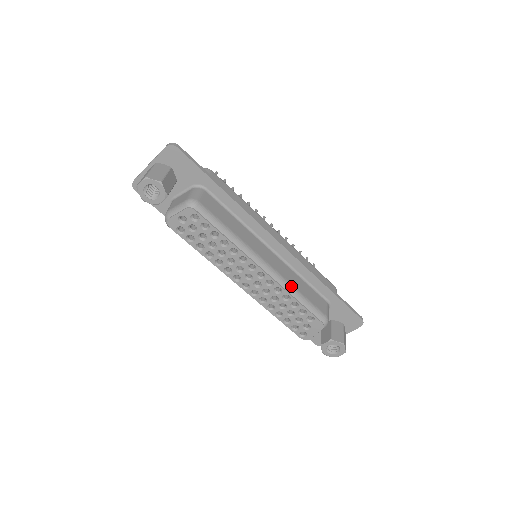
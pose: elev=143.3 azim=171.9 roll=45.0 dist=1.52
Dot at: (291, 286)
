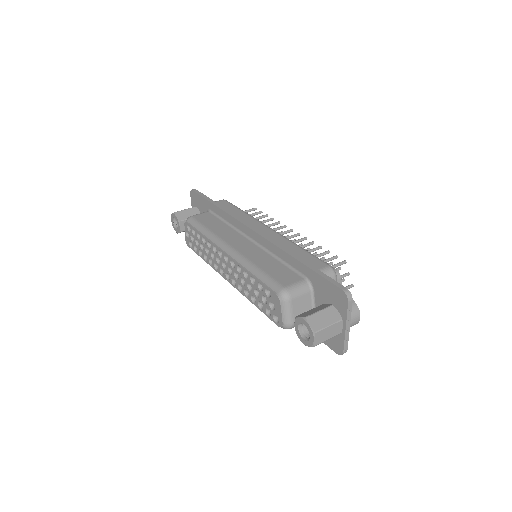
Dot at: (249, 262)
